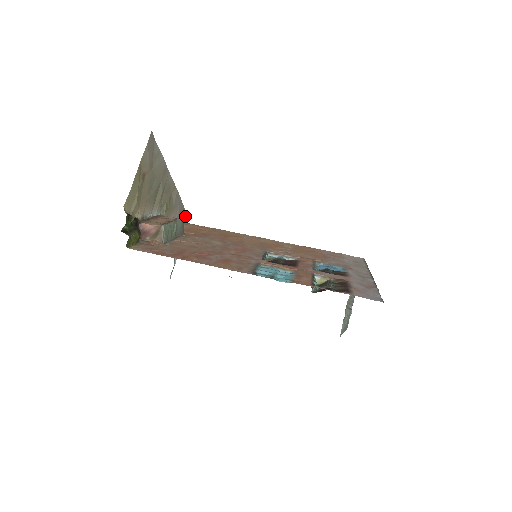
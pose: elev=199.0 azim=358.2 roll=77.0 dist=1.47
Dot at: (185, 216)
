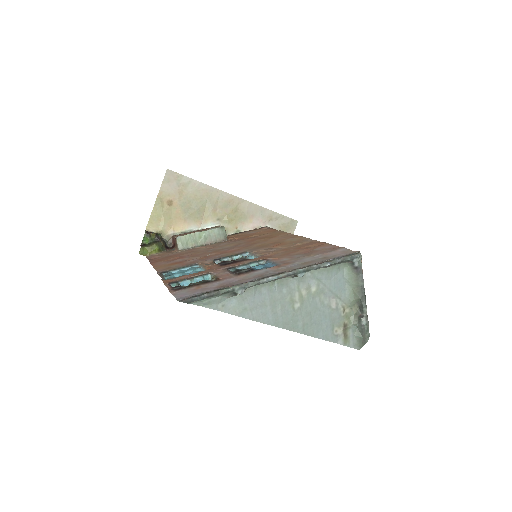
Dot at: (287, 220)
